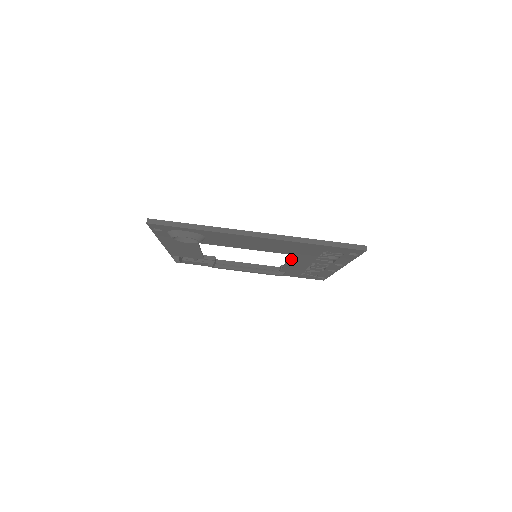
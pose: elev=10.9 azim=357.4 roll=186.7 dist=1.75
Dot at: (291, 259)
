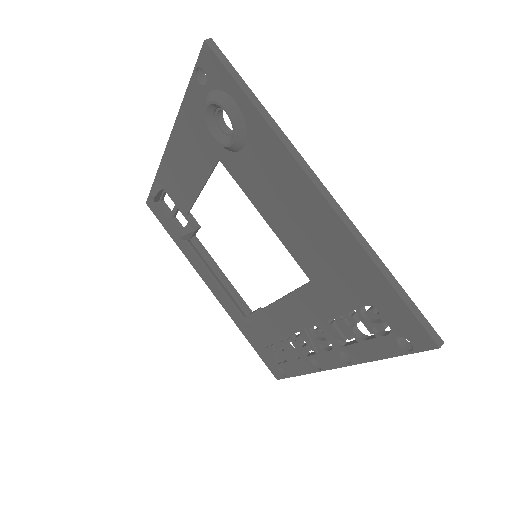
Dot at: (296, 295)
